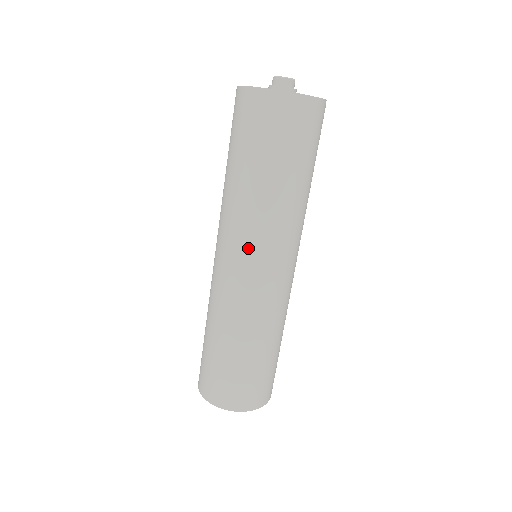
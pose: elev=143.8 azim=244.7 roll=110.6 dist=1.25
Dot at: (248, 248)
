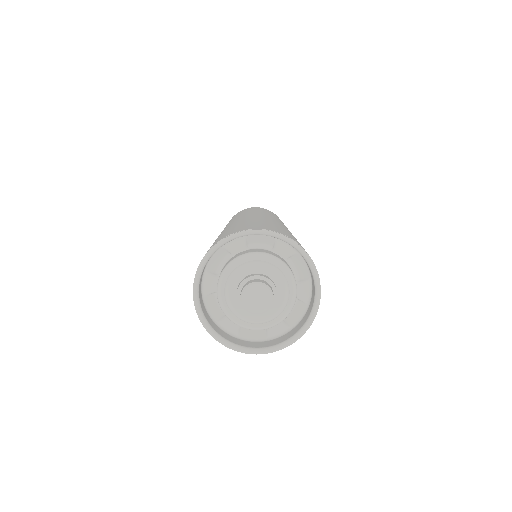
Dot at: occluded
